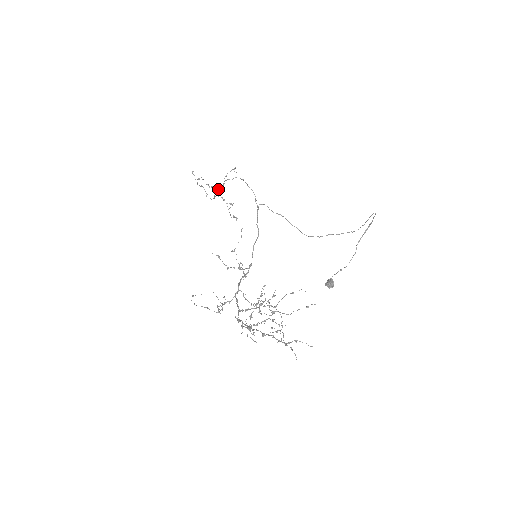
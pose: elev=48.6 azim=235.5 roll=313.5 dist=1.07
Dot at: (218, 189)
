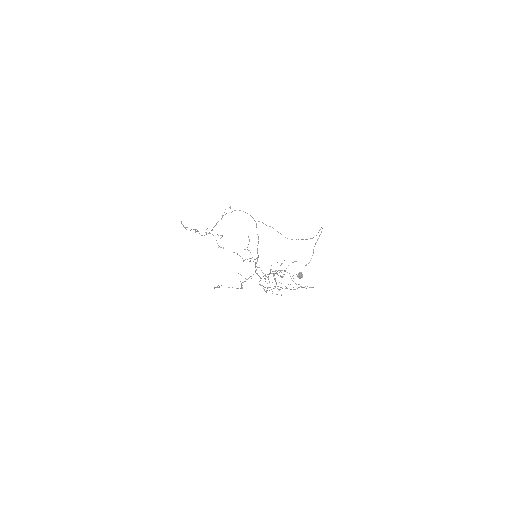
Dot at: occluded
